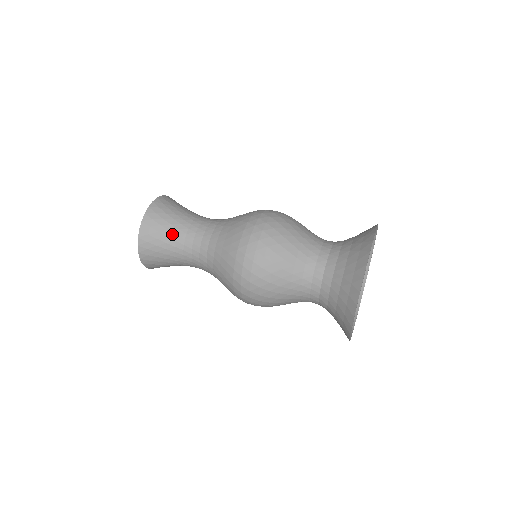
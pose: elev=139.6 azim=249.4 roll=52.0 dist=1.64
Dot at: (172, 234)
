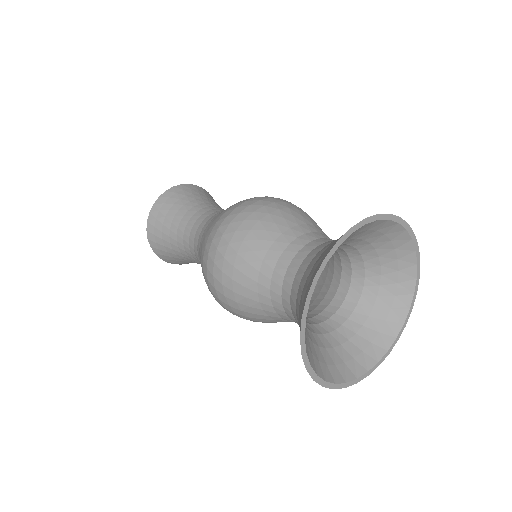
Dot at: (184, 209)
